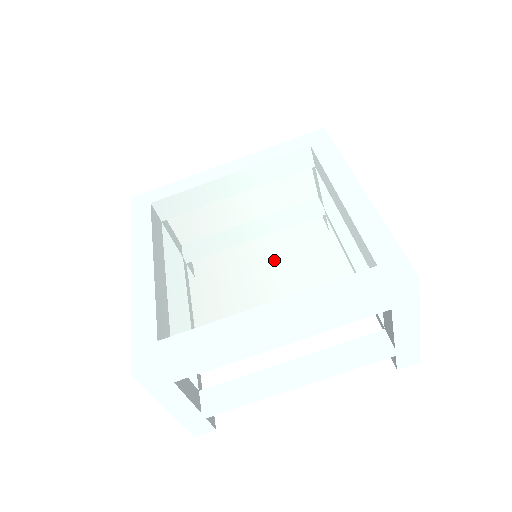
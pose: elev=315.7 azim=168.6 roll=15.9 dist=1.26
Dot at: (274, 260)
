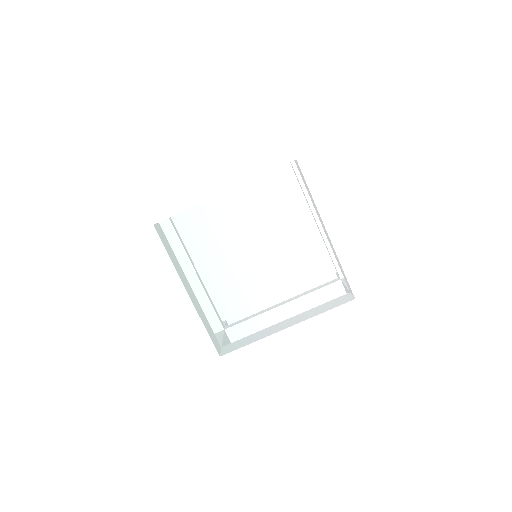
Dot at: (286, 294)
